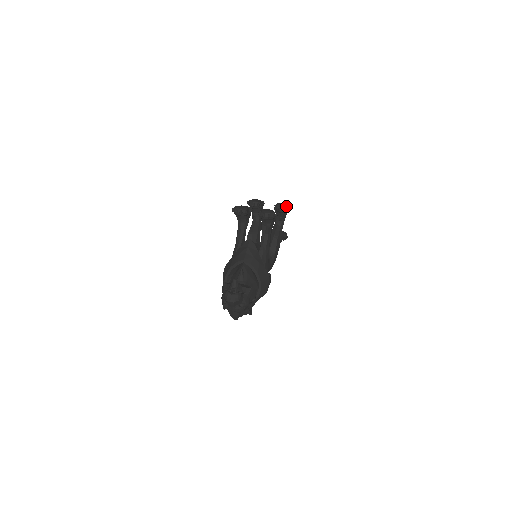
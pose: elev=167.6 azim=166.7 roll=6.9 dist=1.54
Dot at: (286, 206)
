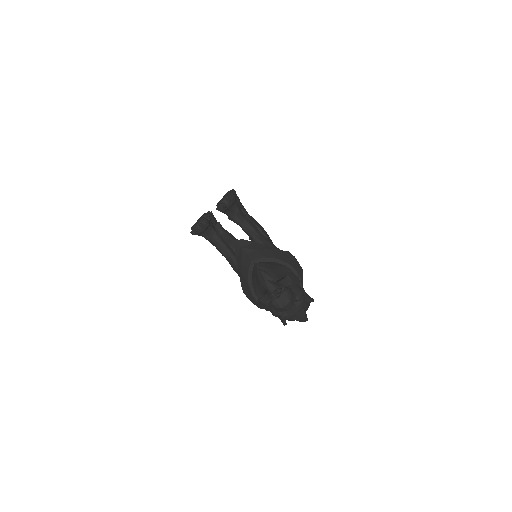
Dot at: (231, 191)
